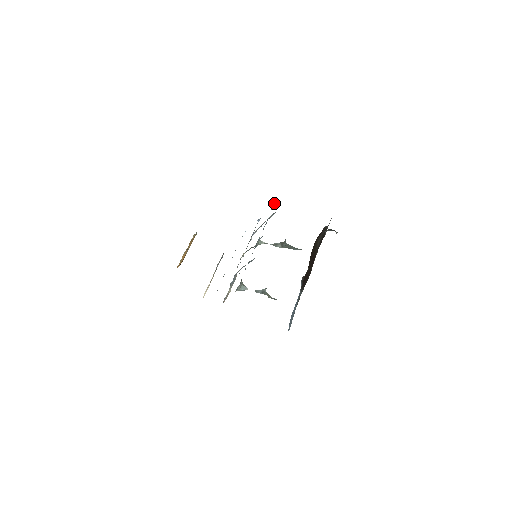
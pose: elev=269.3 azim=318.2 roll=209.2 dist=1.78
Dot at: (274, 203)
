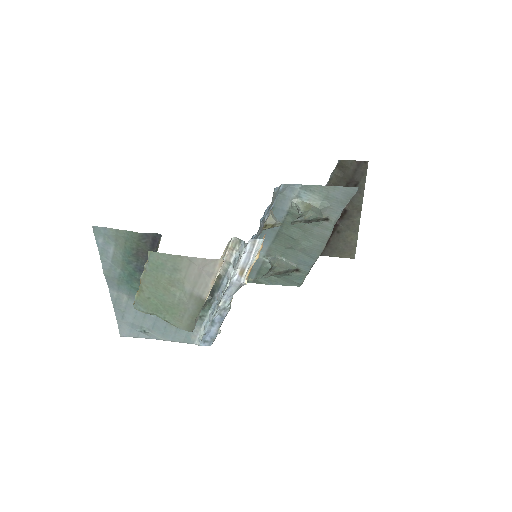
Dot at: occluded
